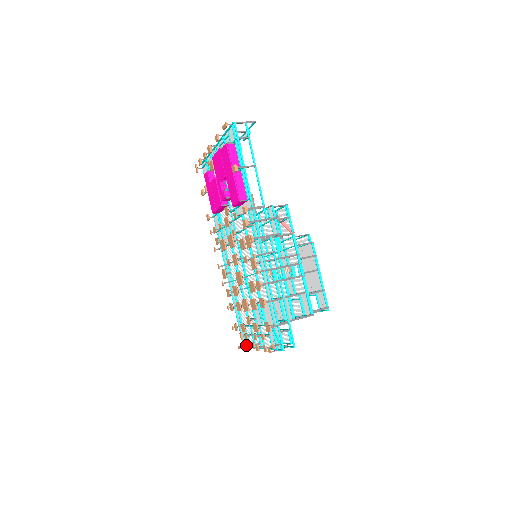
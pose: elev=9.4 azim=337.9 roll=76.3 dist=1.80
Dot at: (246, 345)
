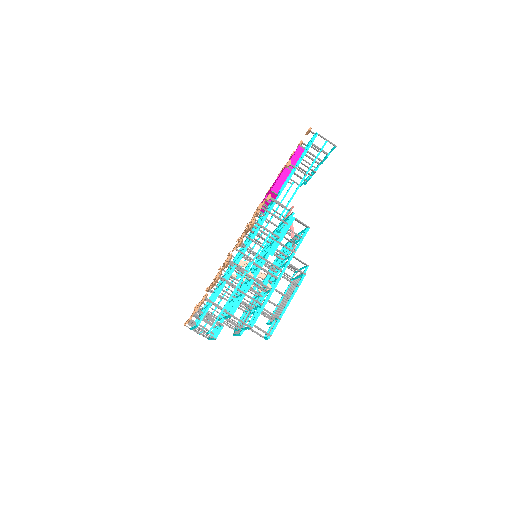
Dot at: occluded
